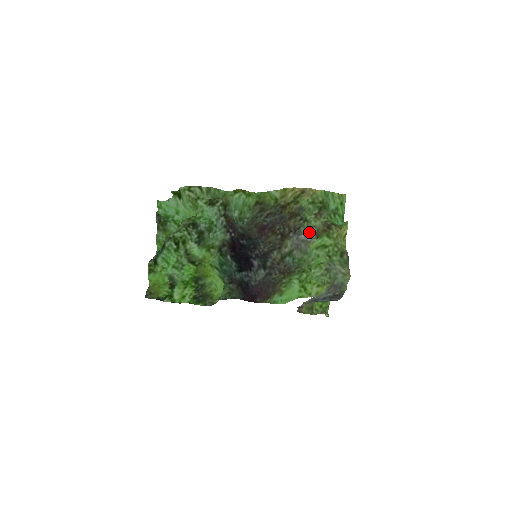
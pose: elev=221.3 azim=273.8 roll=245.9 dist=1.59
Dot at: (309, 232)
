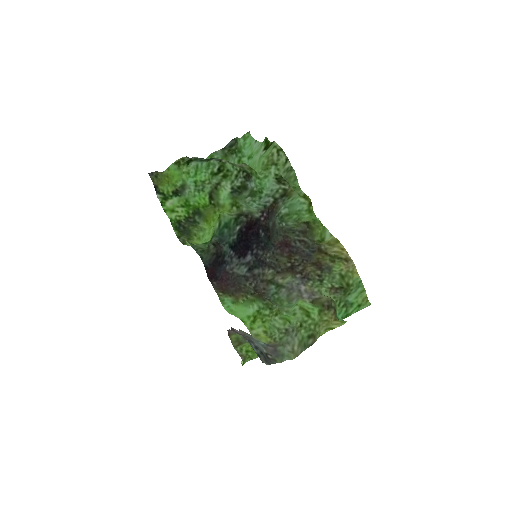
Dot at: (312, 291)
